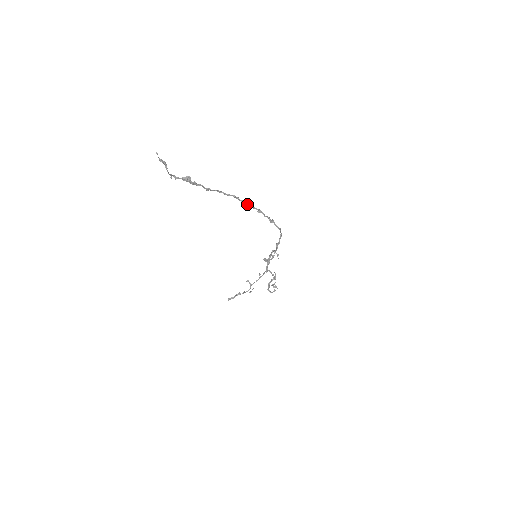
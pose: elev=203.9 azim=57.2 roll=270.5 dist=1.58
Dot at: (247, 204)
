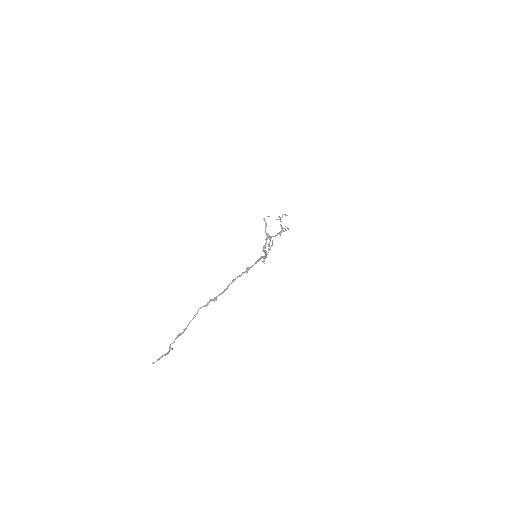
Dot at: (223, 291)
